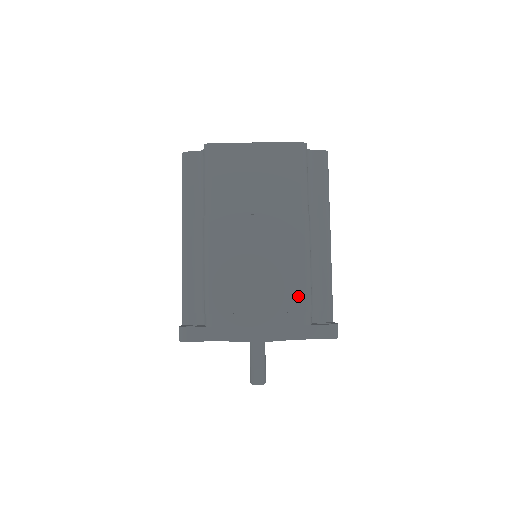
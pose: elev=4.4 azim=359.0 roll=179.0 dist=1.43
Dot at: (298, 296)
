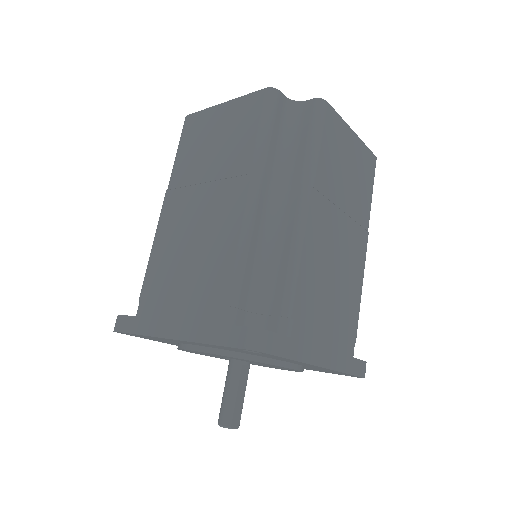
Dot at: (353, 321)
